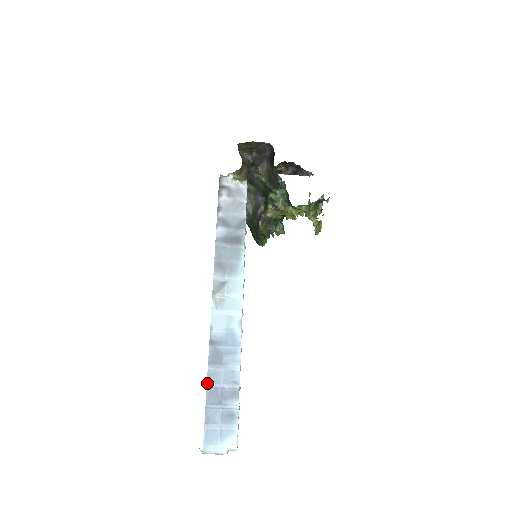
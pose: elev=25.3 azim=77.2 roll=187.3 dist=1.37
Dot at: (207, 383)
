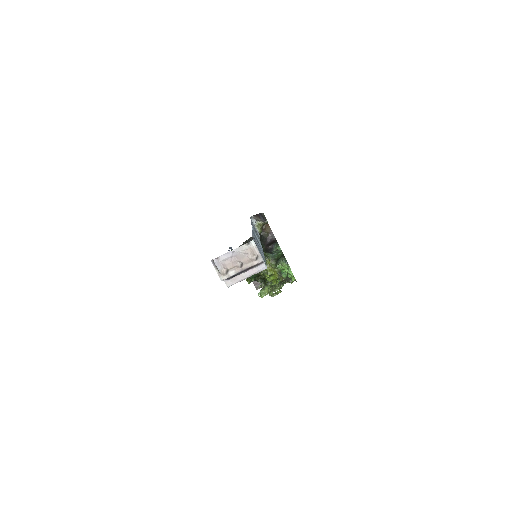
Dot at: (252, 233)
